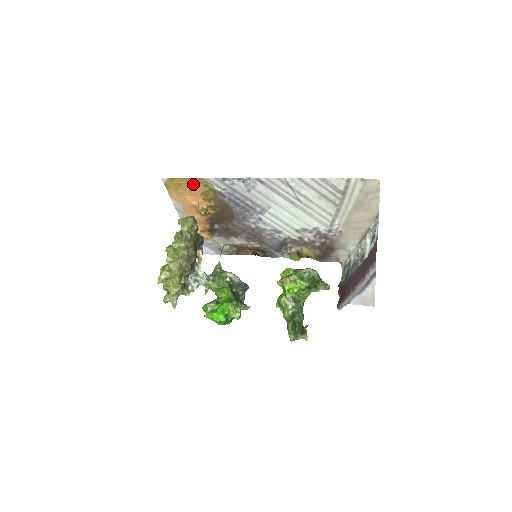
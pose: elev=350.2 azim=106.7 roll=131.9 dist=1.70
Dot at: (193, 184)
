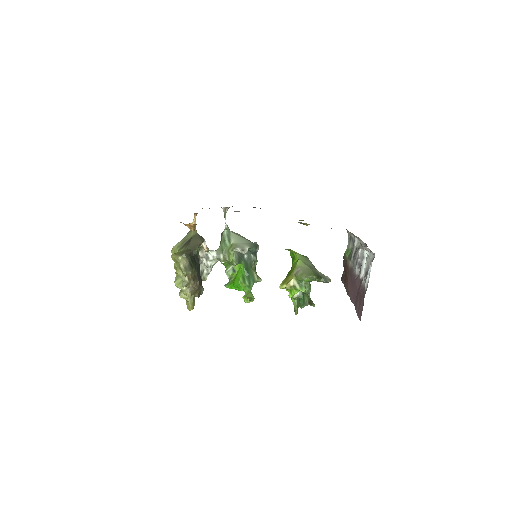
Dot at: occluded
